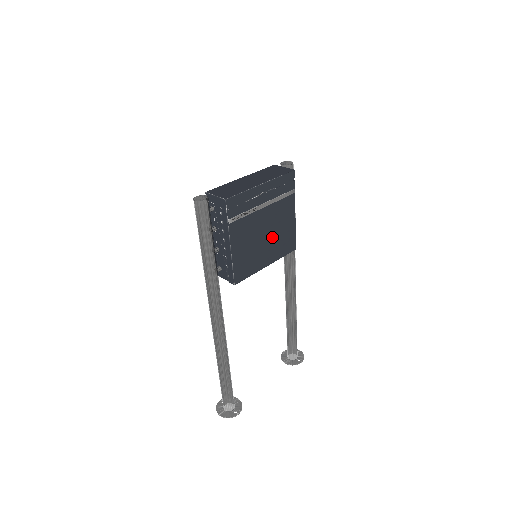
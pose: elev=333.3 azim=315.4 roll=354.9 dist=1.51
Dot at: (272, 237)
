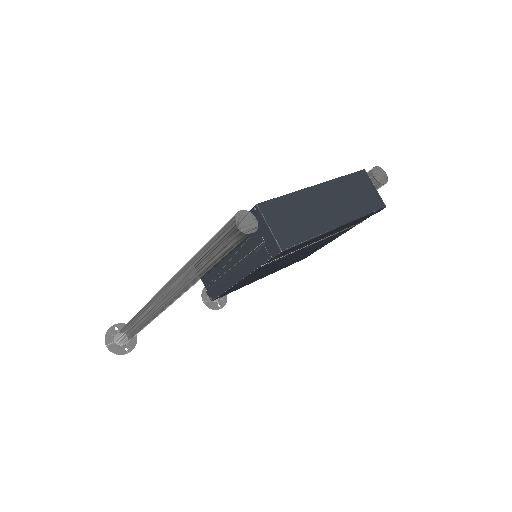
Dot at: (293, 259)
